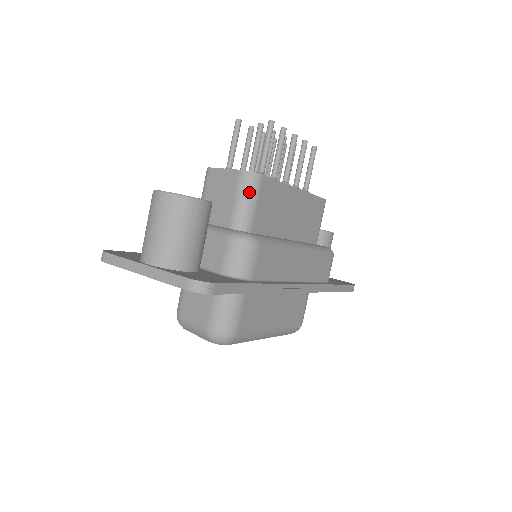
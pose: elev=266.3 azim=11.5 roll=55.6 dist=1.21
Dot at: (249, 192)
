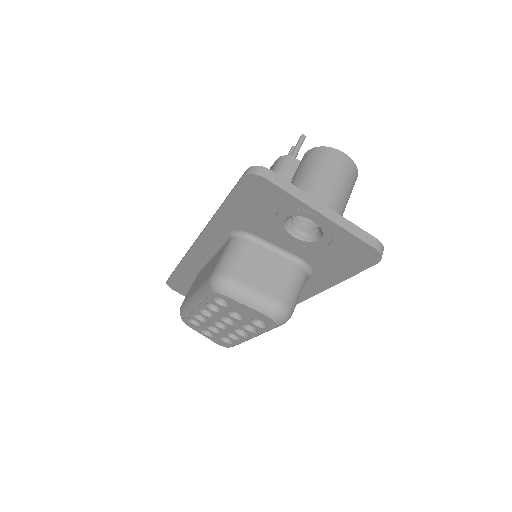
Dot at: occluded
